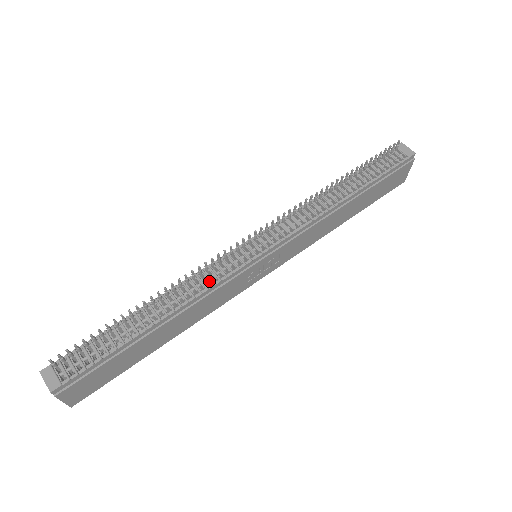
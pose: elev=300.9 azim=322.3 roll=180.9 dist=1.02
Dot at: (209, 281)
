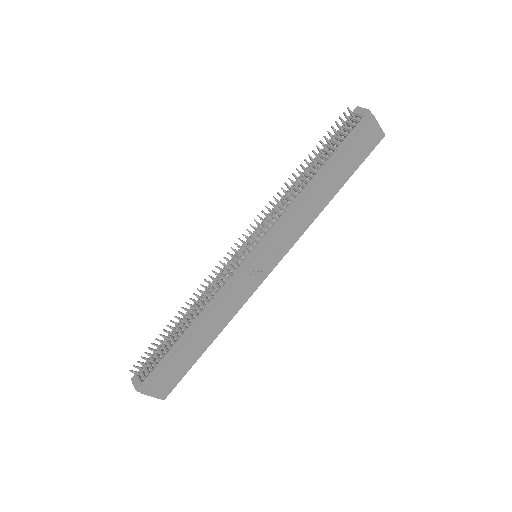
Dot at: (217, 288)
